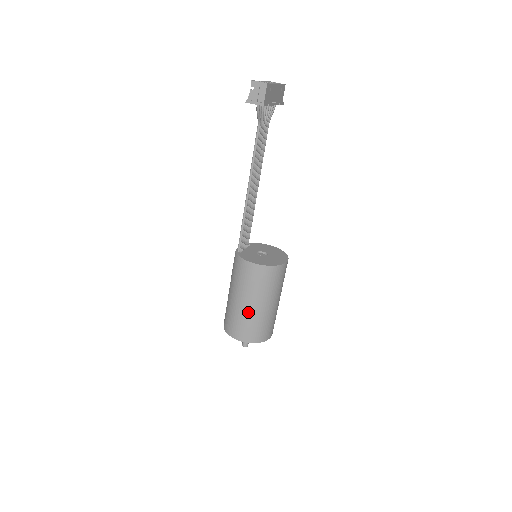
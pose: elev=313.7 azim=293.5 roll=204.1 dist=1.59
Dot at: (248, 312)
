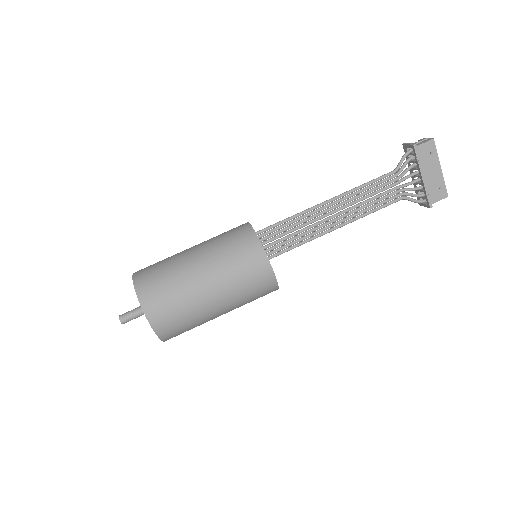
Dot at: (181, 256)
